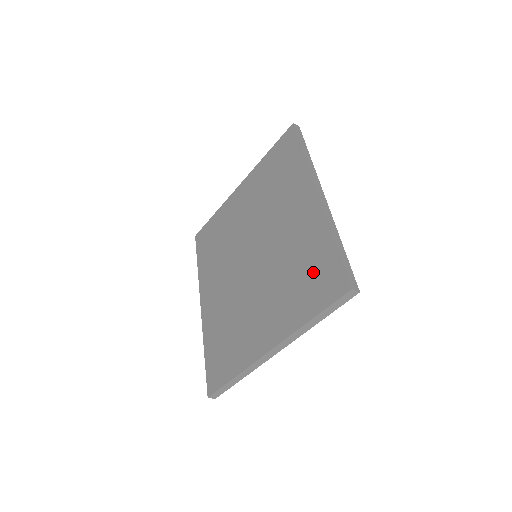
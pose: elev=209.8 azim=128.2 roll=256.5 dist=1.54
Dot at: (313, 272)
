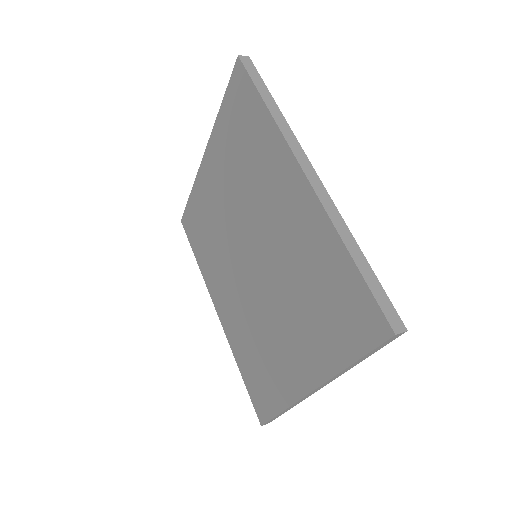
Dot at: (334, 298)
